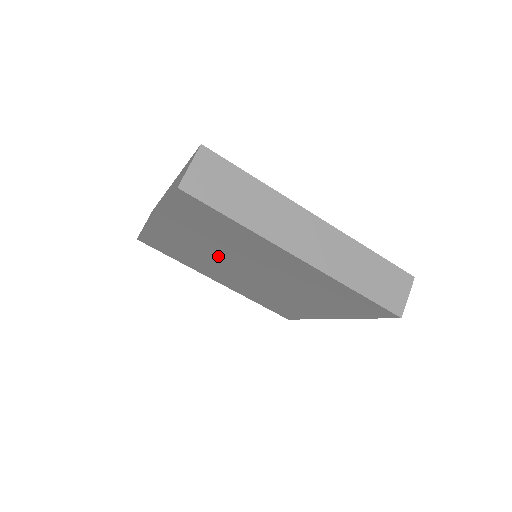
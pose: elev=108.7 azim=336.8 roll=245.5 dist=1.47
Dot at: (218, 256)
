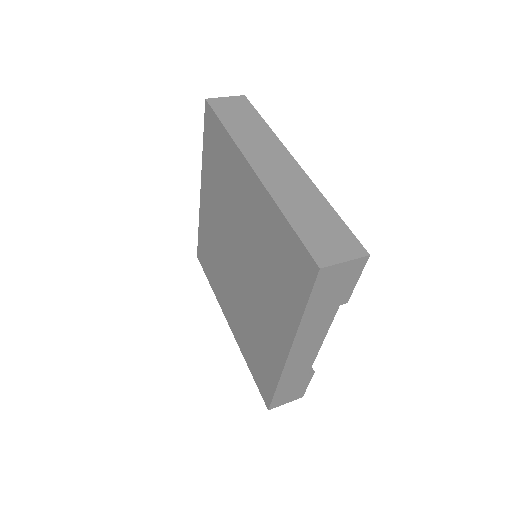
Dot at: (225, 236)
